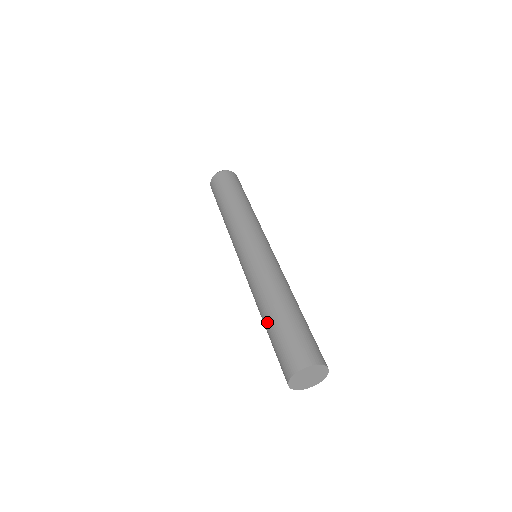
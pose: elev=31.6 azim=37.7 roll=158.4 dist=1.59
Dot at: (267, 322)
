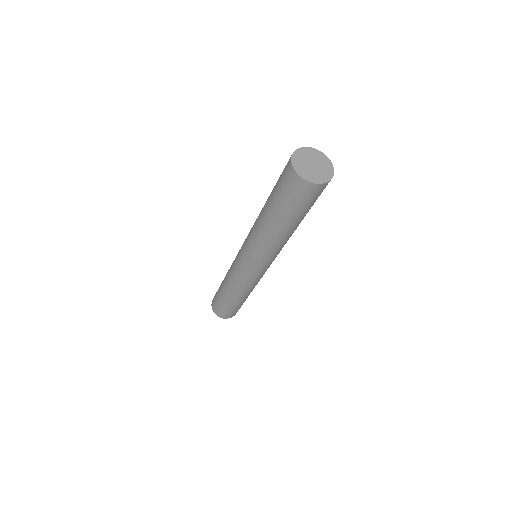
Dot at: (266, 205)
